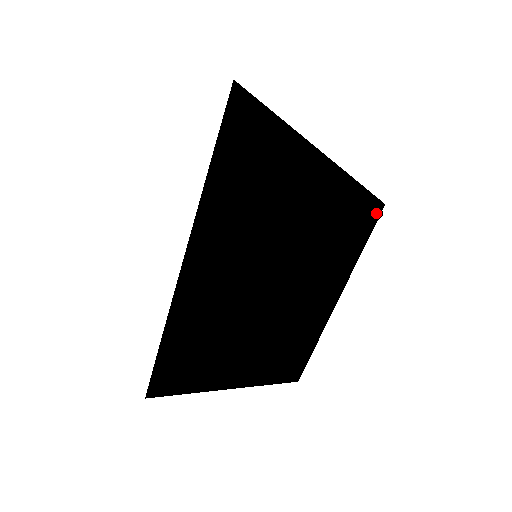
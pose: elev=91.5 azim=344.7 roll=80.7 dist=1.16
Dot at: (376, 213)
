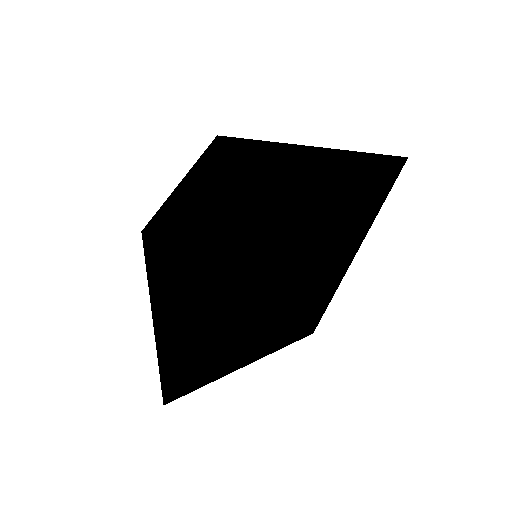
Dot at: (392, 175)
